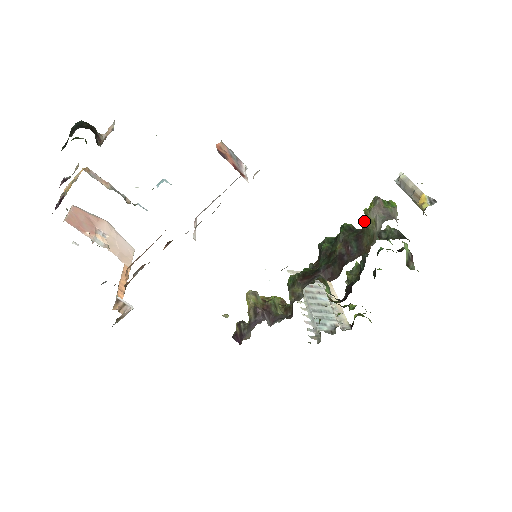
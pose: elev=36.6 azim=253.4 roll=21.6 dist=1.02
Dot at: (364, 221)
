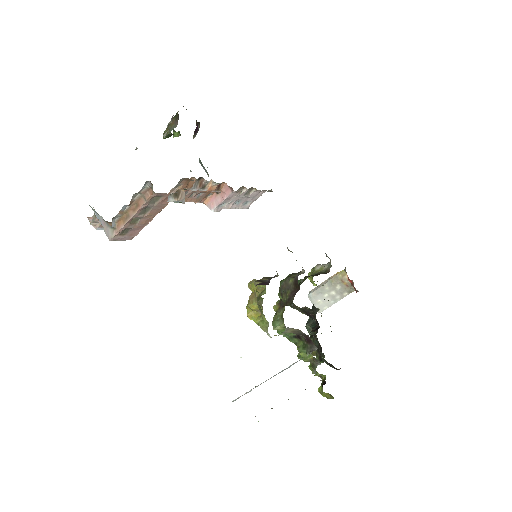
Dot at: (313, 274)
